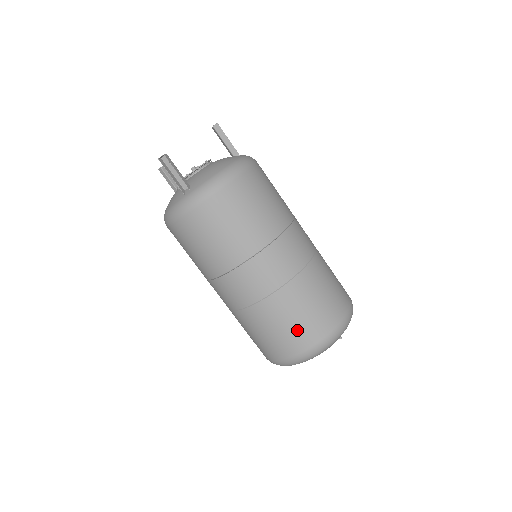
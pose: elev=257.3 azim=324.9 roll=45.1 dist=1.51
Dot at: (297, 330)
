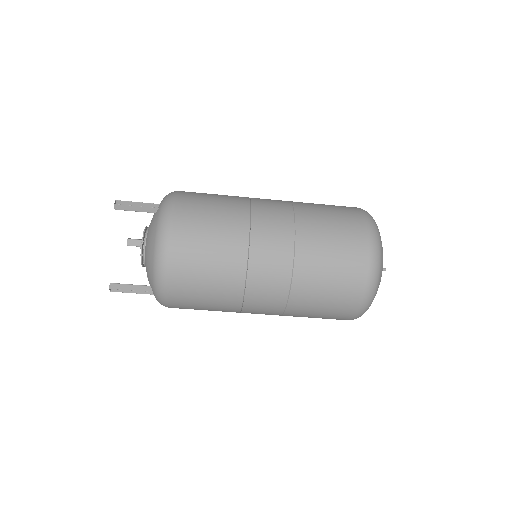
Dot at: (333, 311)
